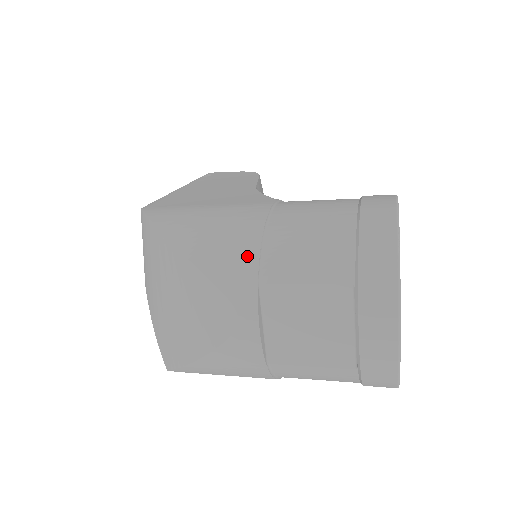
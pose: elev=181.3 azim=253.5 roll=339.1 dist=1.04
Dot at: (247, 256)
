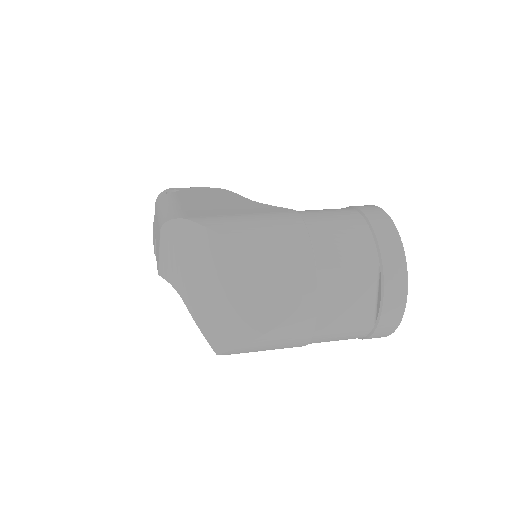
Dot at: (303, 251)
